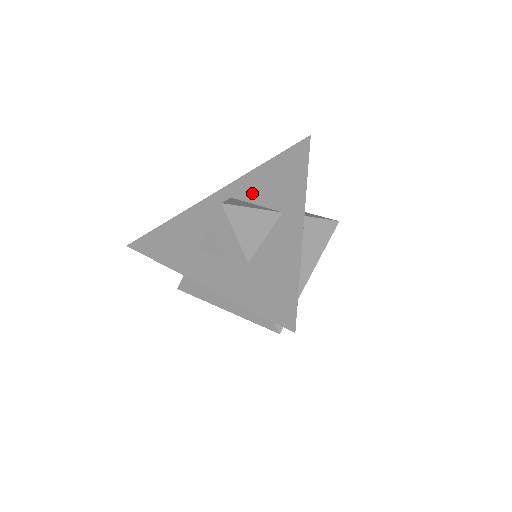
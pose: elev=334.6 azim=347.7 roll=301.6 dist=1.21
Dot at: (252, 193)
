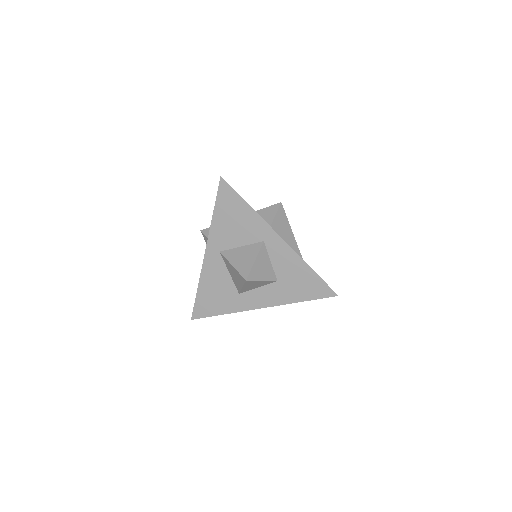
Dot at: (230, 241)
